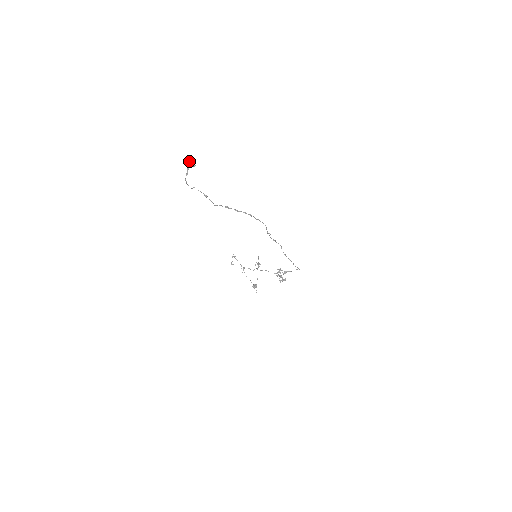
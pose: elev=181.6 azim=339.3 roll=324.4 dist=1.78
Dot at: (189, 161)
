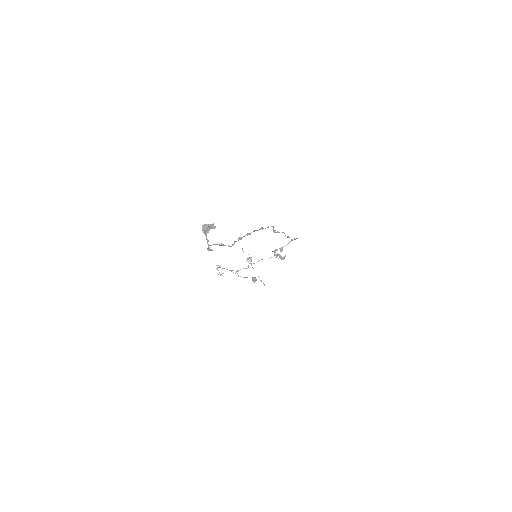
Dot at: (204, 226)
